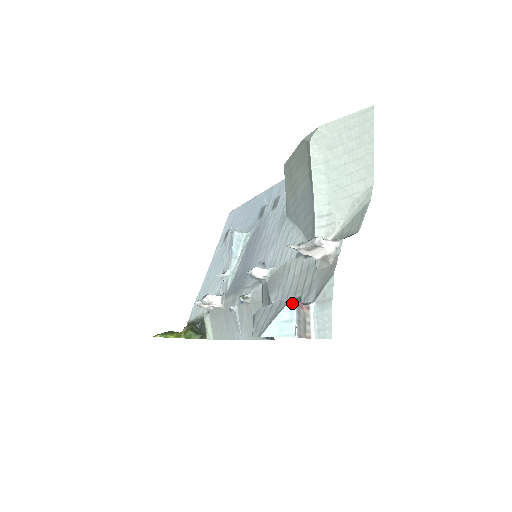
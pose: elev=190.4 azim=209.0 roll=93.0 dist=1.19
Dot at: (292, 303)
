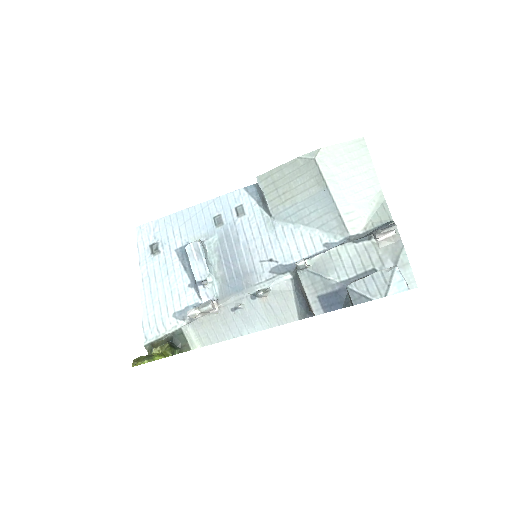
Dot at: (398, 269)
